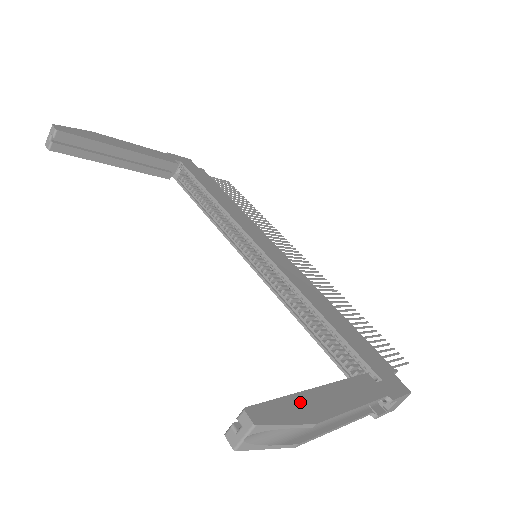
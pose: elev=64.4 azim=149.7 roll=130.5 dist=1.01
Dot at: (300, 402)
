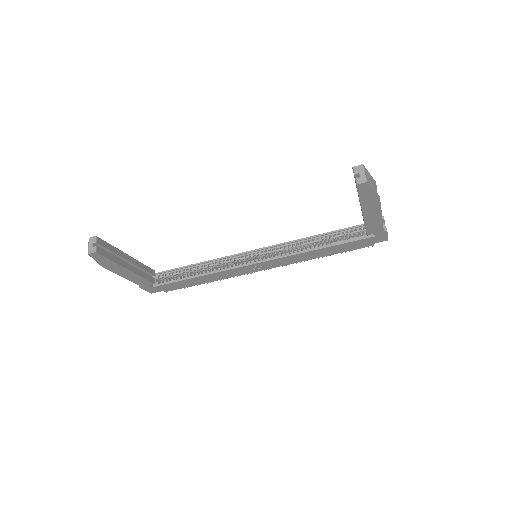
Dot at: occluded
